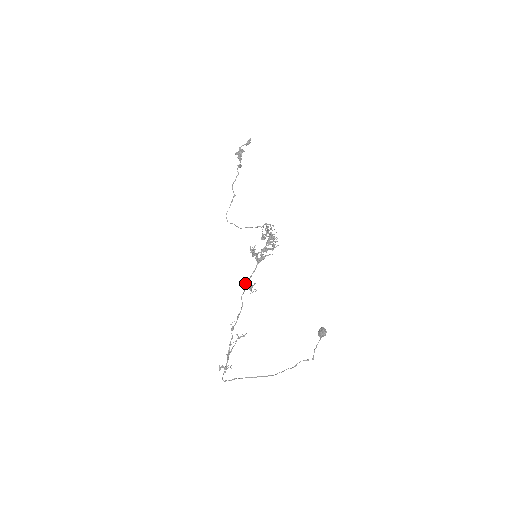
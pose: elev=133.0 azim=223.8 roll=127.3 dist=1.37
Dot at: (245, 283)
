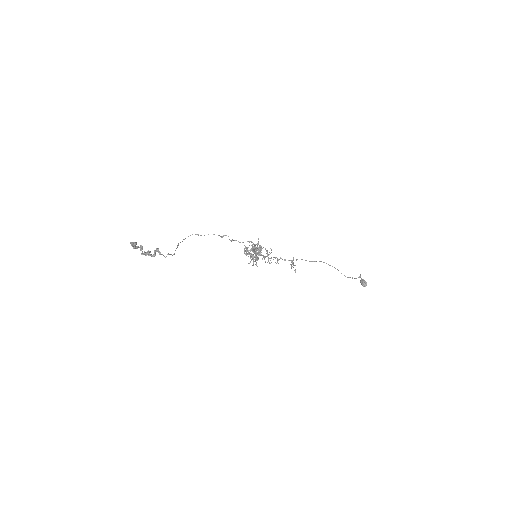
Dot at: occluded
